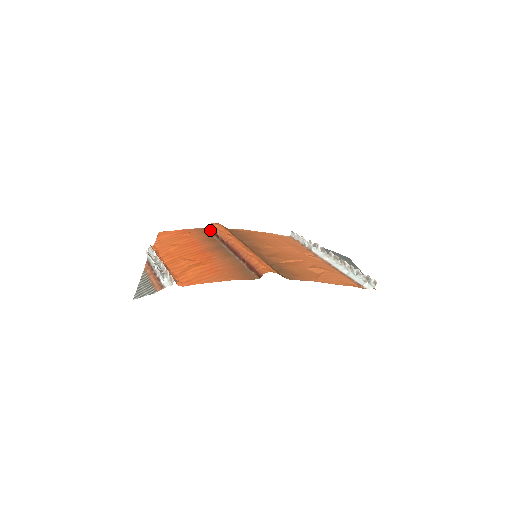
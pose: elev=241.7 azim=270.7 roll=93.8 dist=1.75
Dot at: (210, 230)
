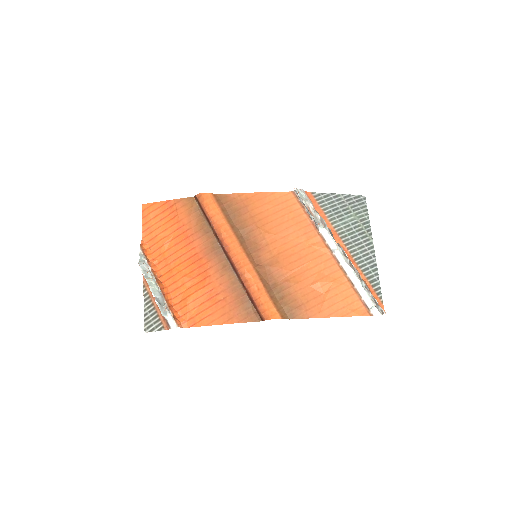
Dot at: (199, 206)
